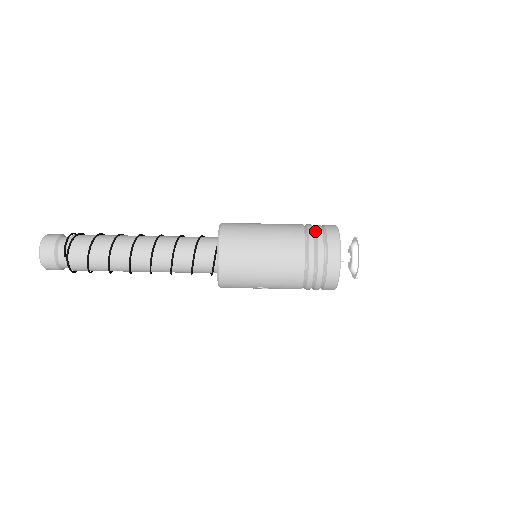
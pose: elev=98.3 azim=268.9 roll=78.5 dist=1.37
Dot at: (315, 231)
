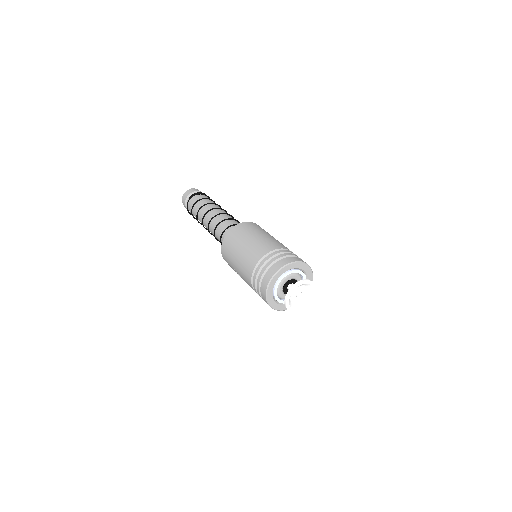
Dot at: (288, 253)
